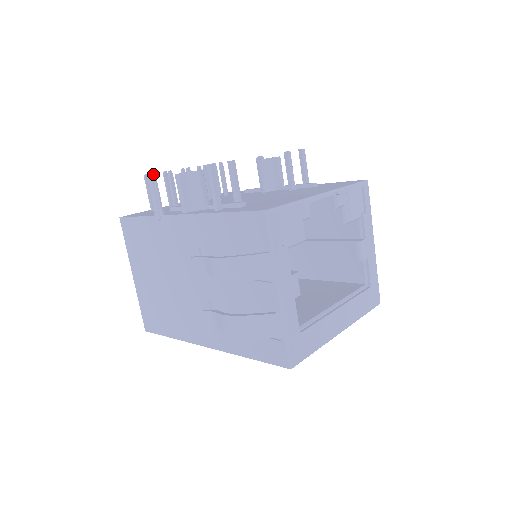
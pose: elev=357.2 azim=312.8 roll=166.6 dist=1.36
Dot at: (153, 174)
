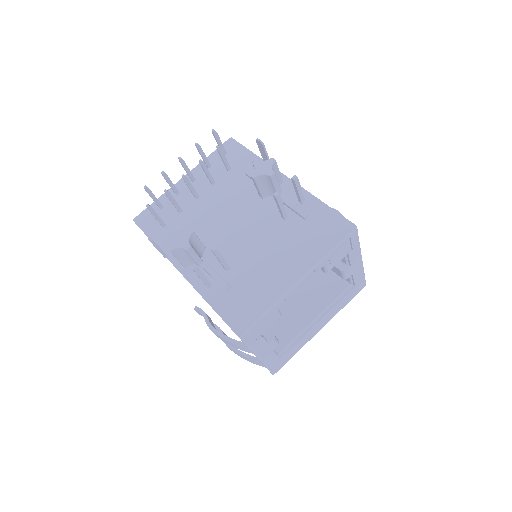
Dot at: (149, 237)
